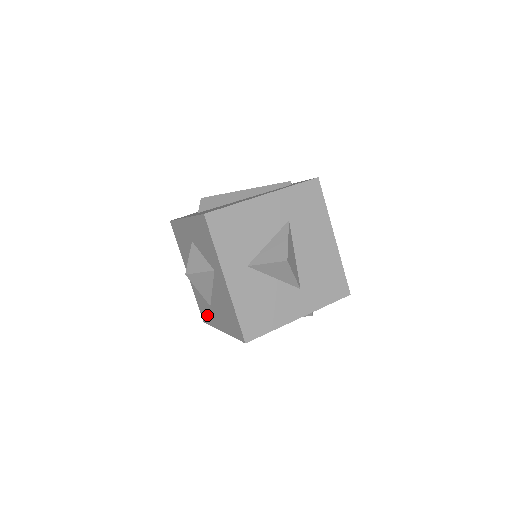
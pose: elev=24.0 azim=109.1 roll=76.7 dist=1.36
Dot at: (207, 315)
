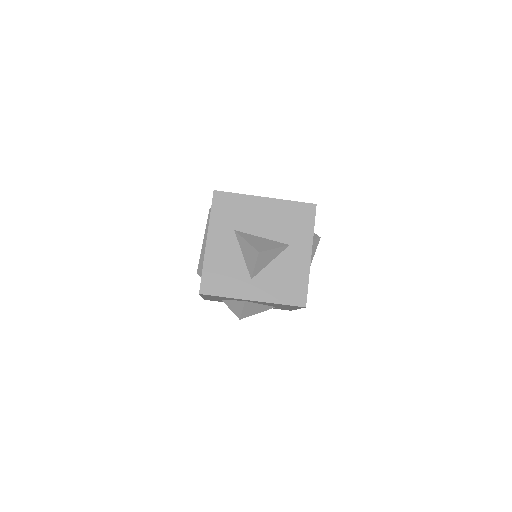
Dot at: occluded
